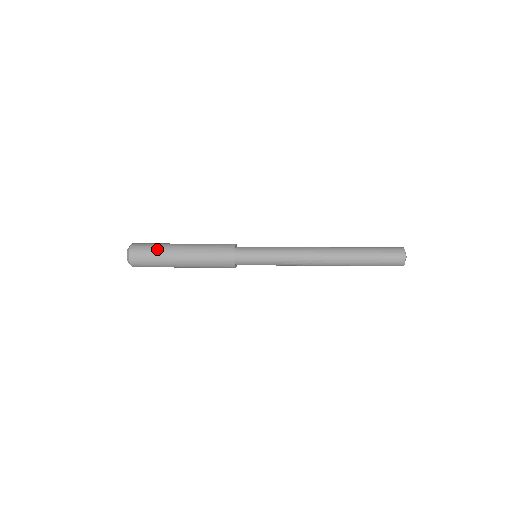
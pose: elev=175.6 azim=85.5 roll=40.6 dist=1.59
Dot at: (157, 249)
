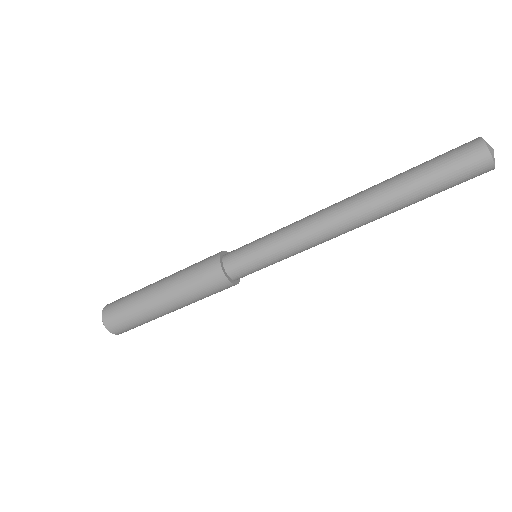
Dot at: occluded
